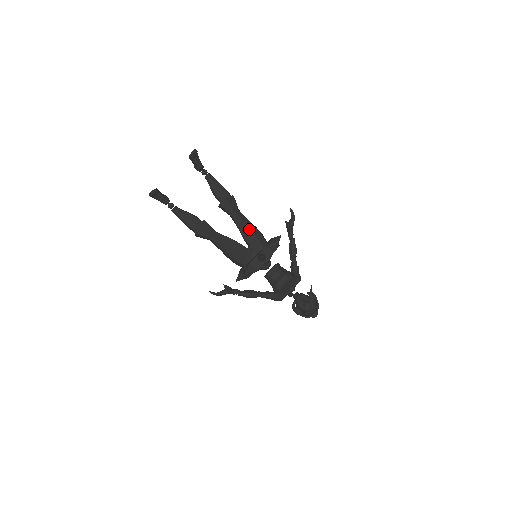
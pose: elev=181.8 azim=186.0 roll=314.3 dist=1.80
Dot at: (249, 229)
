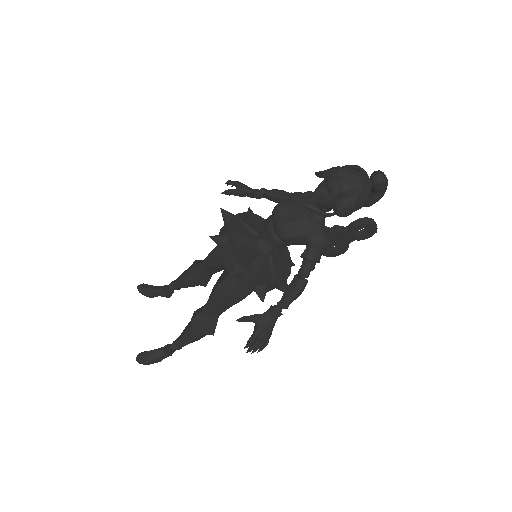
Dot at: (213, 251)
